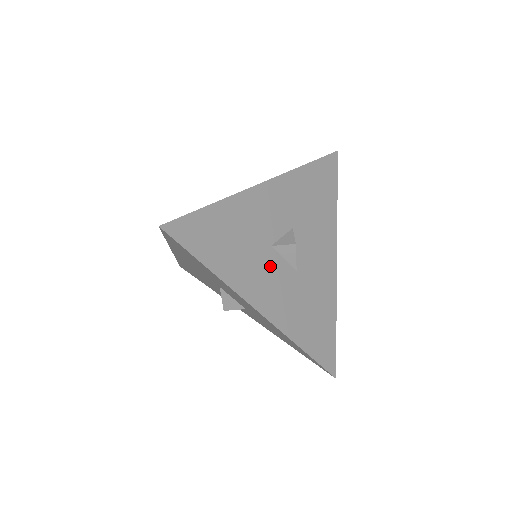
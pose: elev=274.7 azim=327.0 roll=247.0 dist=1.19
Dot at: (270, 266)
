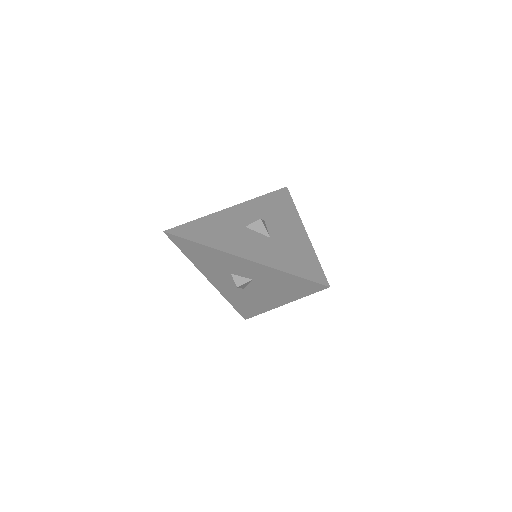
Dot at: (225, 277)
